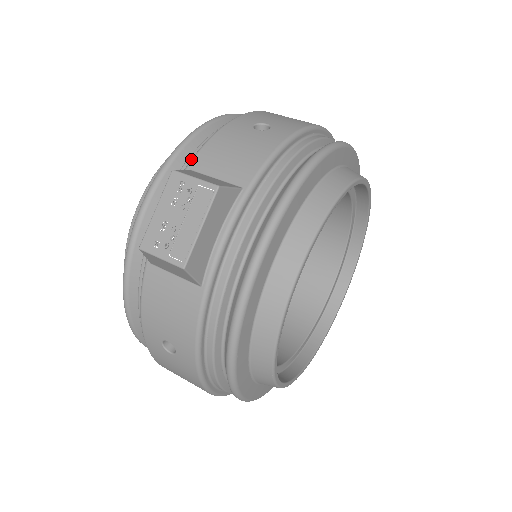
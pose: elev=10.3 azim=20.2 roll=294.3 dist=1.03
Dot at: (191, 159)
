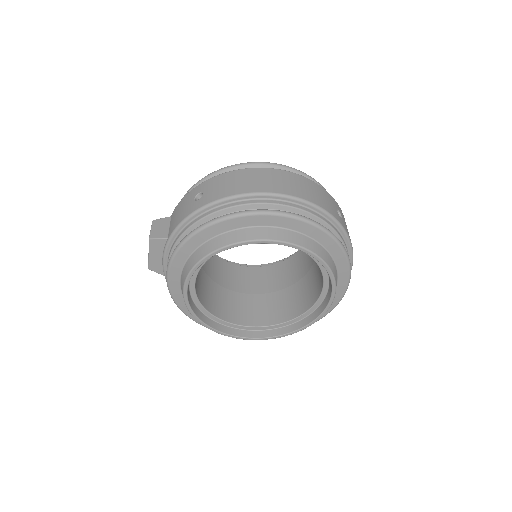
Dot at: occluded
